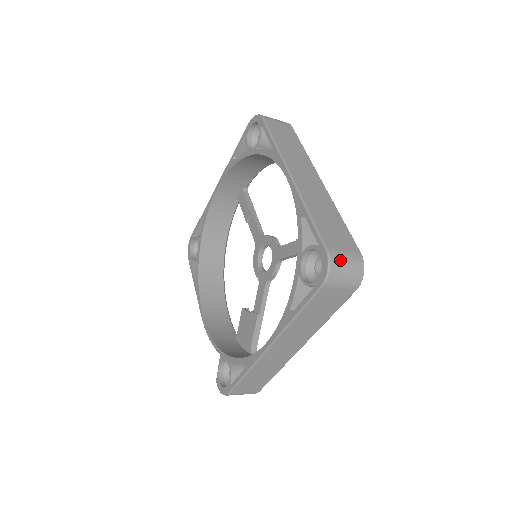
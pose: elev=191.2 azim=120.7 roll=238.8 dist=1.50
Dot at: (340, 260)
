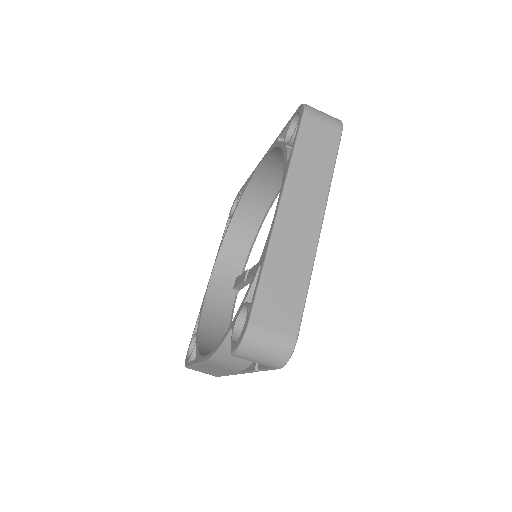
Dot at: occluded
